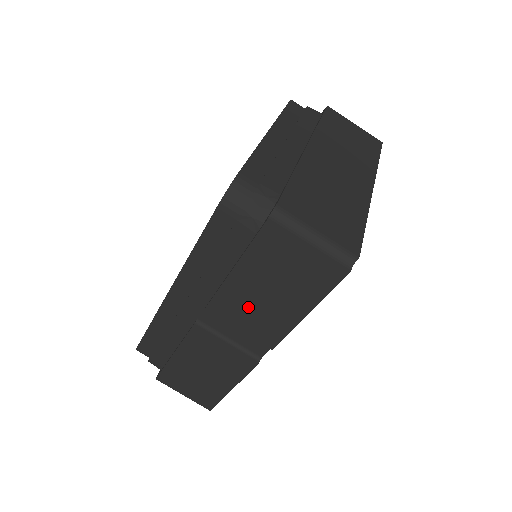
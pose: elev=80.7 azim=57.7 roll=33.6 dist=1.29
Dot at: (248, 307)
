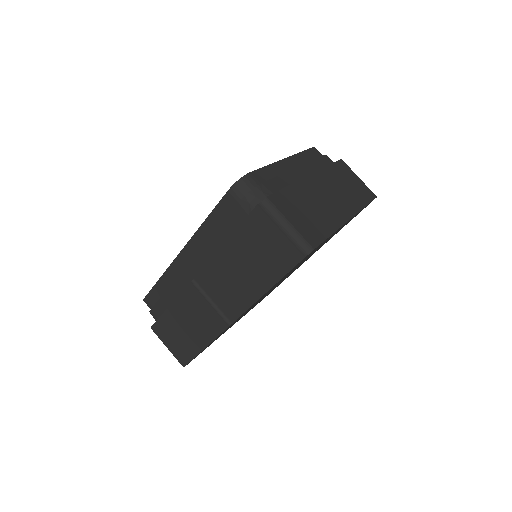
Dot at: (231, 274)
